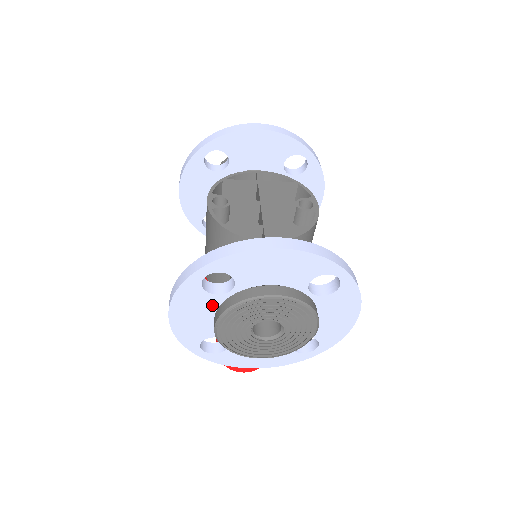
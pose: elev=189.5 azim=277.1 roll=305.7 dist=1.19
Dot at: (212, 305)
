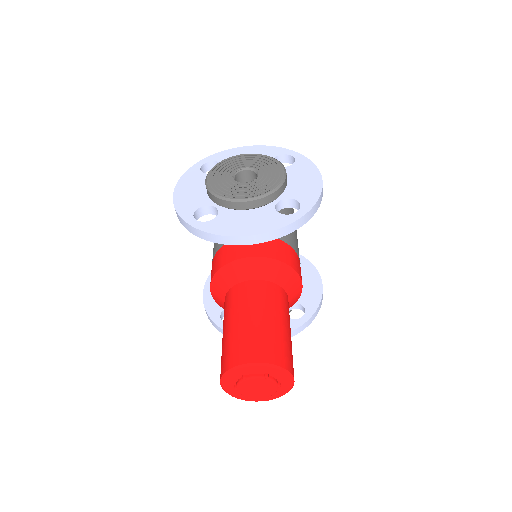
Dot at: occluded
